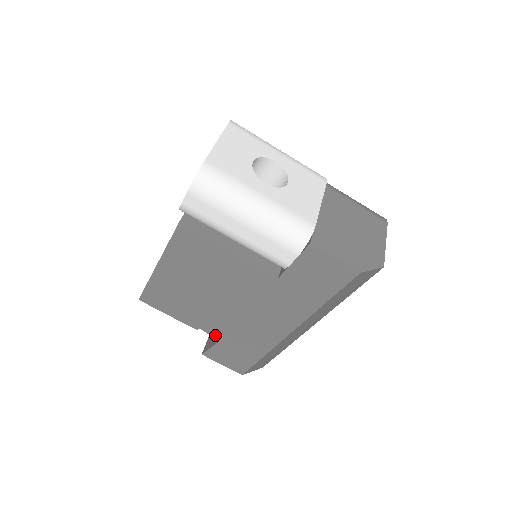
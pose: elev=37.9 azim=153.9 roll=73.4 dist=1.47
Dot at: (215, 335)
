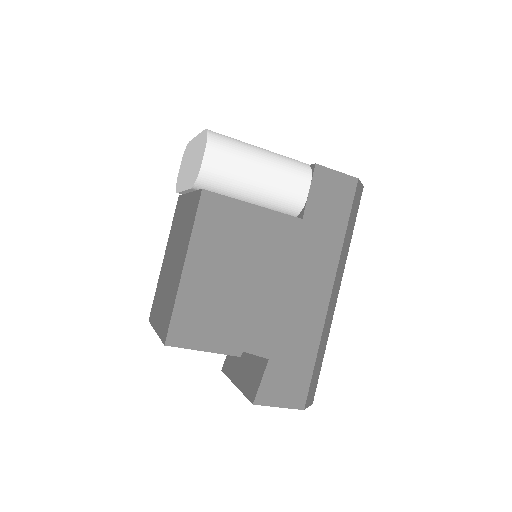
Dot at: (262, 352)
